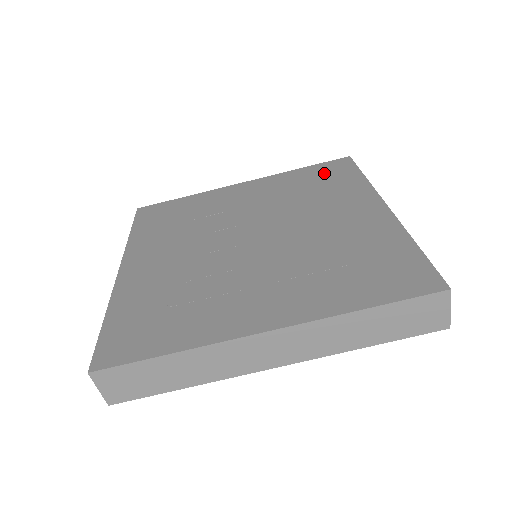
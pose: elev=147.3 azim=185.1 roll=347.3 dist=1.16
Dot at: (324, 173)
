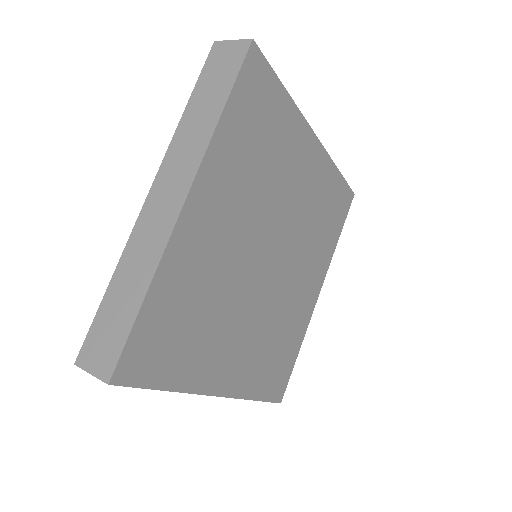
Dot at: occluded
